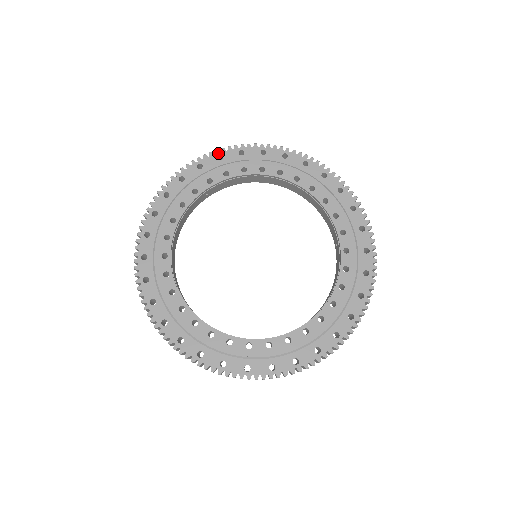
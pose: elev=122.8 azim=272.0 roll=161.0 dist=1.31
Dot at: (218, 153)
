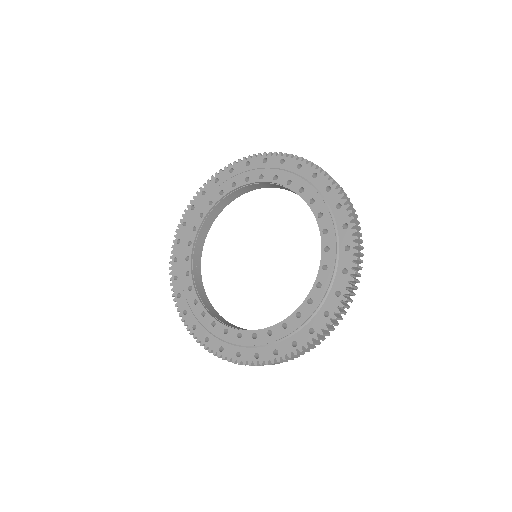
Dot at: (175, 241)
